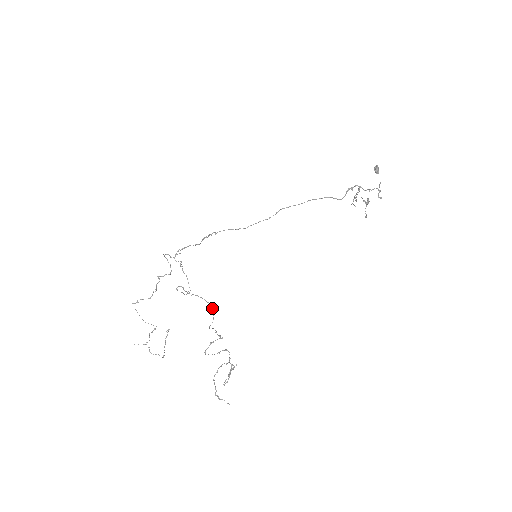
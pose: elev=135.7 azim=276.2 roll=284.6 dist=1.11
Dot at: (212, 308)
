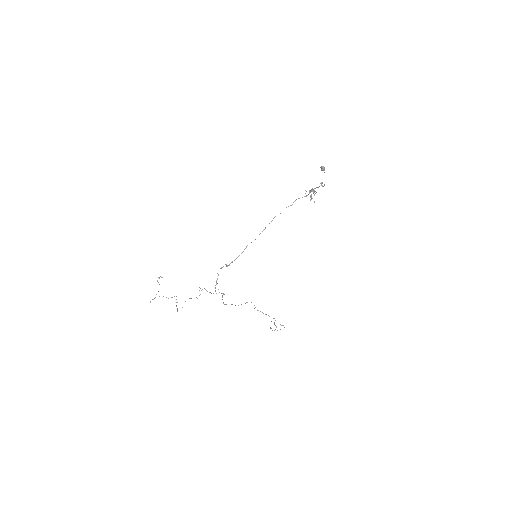
Dot at: occluded
